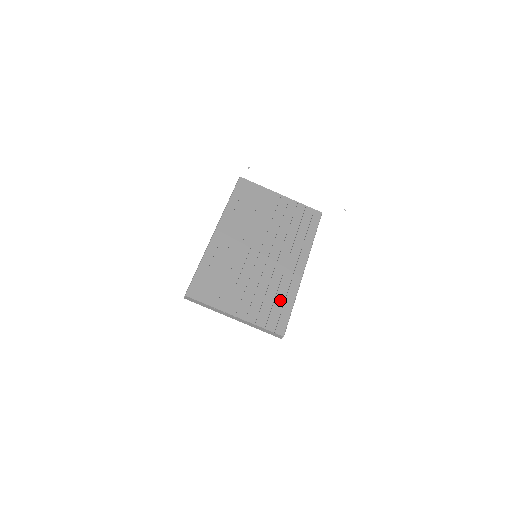
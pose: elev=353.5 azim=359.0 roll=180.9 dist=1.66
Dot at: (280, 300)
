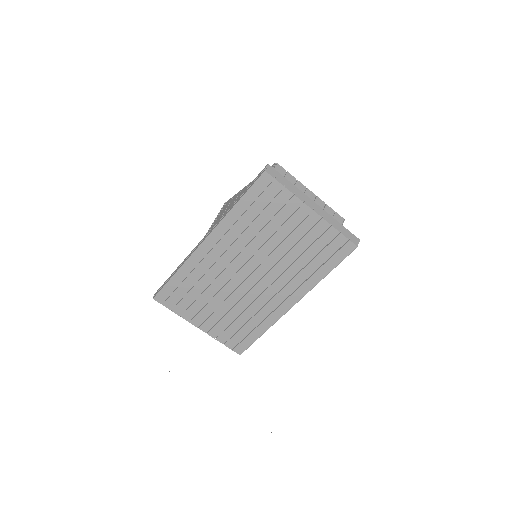
Dot at: (251, 326)
